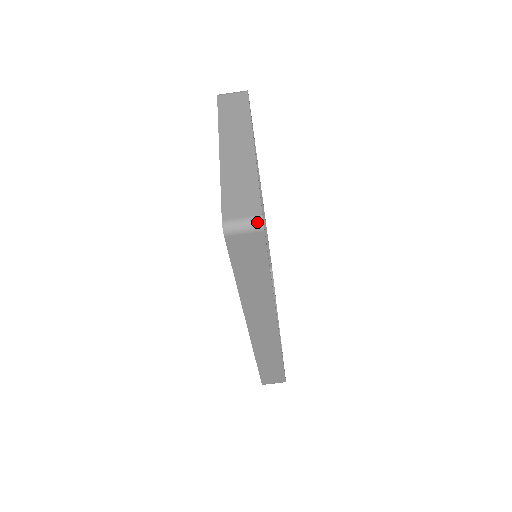
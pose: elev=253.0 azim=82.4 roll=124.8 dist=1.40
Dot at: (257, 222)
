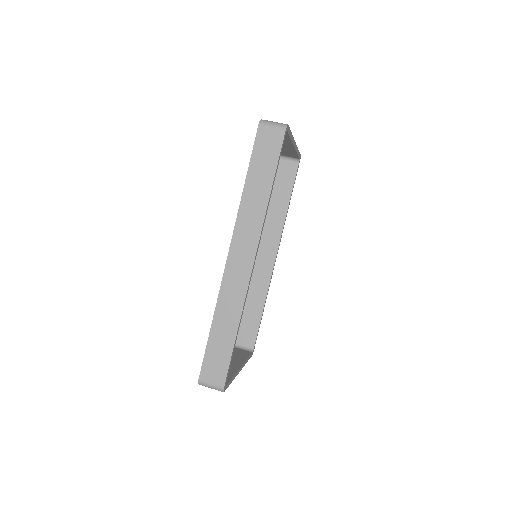
Dot at: (283, 124)
